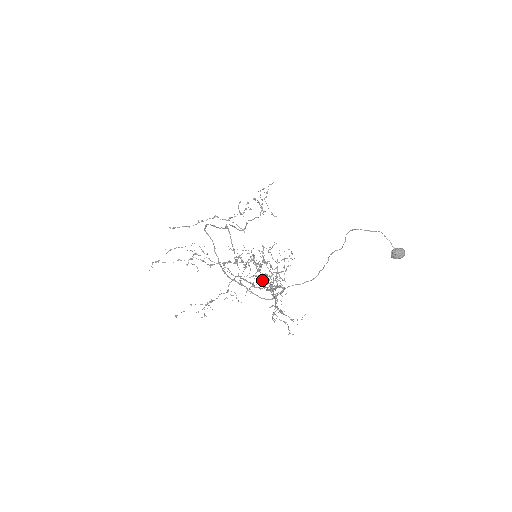
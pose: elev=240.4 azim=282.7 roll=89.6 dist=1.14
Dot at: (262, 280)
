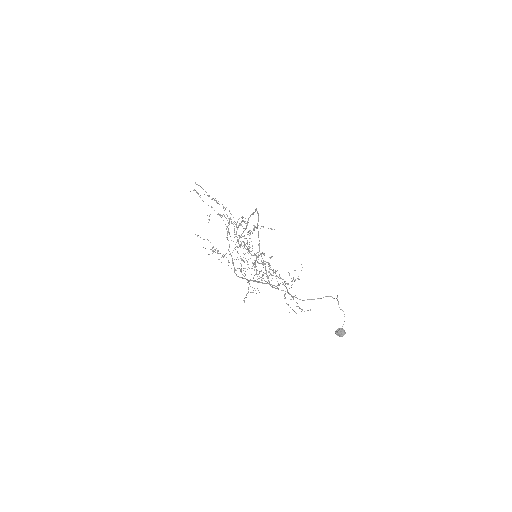
Dot at: occluded
